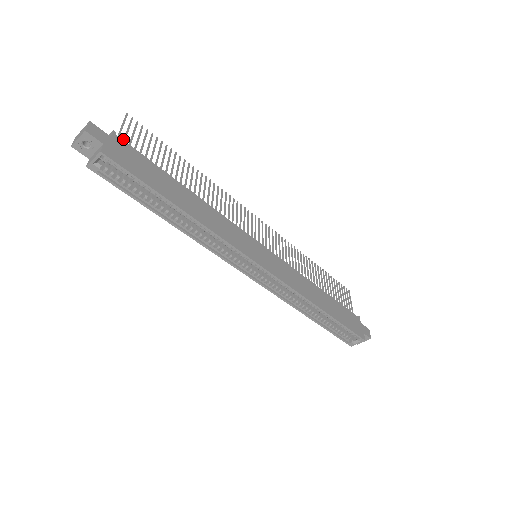
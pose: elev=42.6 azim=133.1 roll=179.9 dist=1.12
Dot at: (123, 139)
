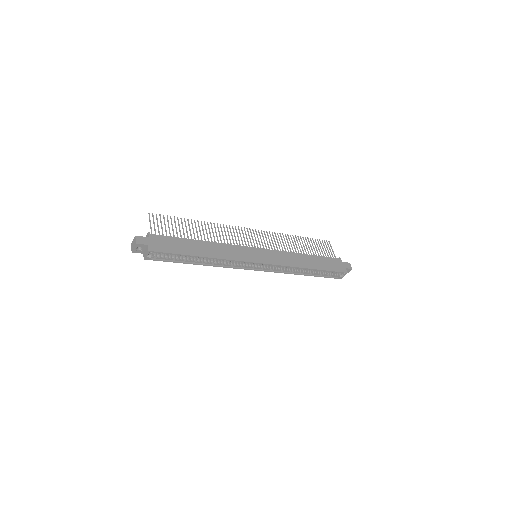
Dot at: occluded
